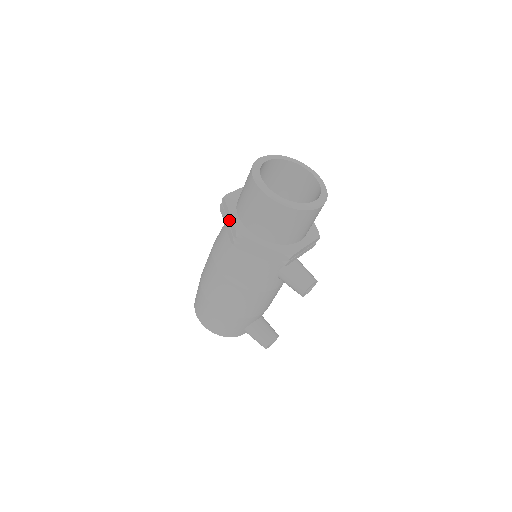
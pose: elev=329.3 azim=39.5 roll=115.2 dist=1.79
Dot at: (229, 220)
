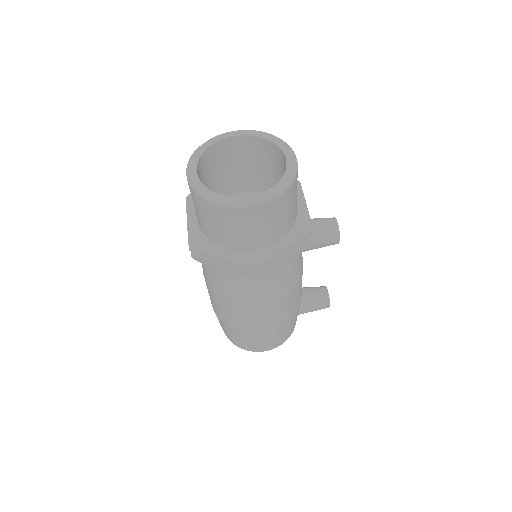
Dot at: (225, 262)
